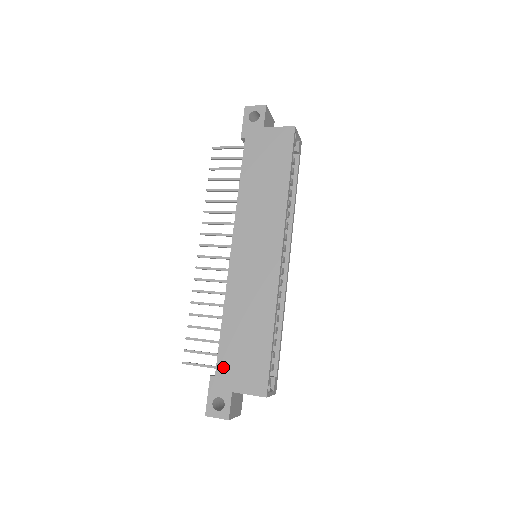
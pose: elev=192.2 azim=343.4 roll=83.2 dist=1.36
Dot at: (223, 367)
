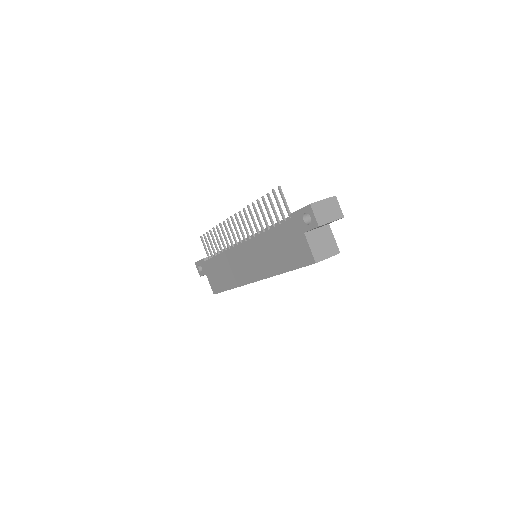
Dot at: (208, 265)
